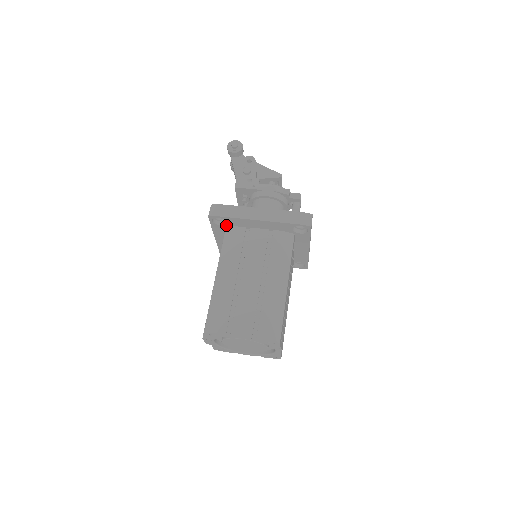
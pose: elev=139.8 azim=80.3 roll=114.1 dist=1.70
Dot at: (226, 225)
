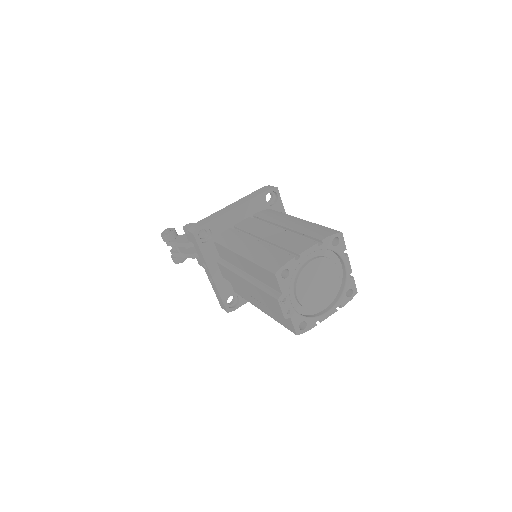
Dot at: (212, 238)
